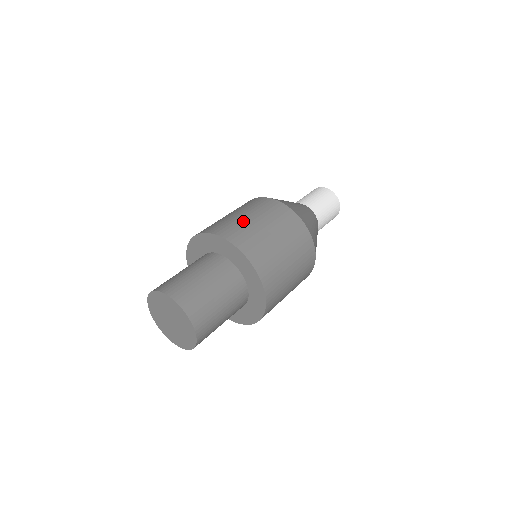
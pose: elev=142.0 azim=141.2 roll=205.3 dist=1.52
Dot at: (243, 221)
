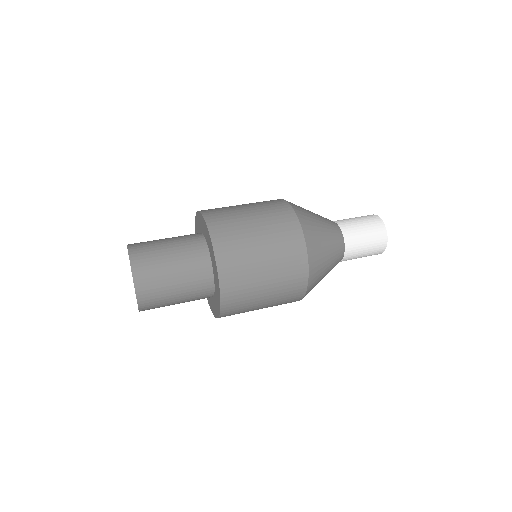
Dot at: (231, 206)
